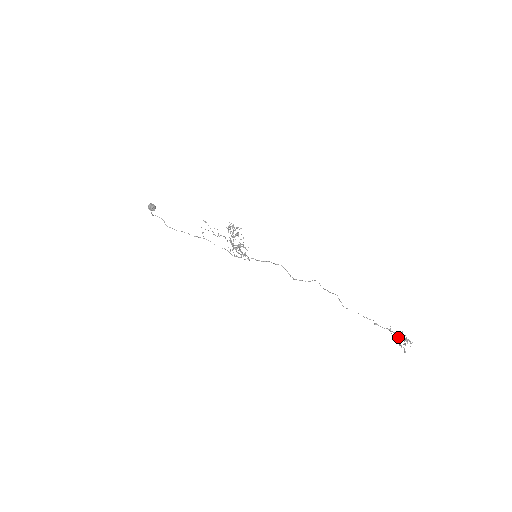
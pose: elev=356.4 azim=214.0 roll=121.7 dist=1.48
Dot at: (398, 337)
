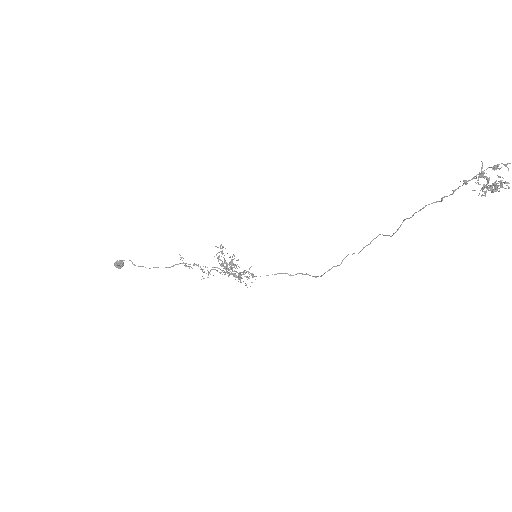
Dot at: (486, 190)
